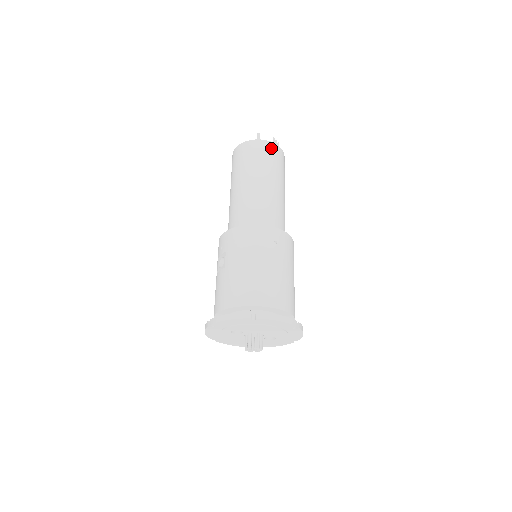
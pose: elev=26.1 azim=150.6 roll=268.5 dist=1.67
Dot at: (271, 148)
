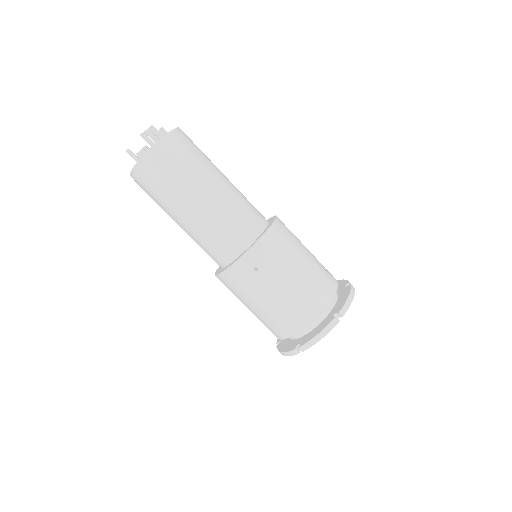
Dot at: (153, 162)
